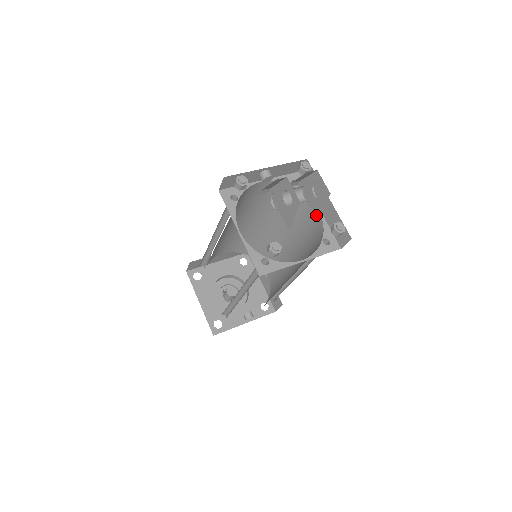
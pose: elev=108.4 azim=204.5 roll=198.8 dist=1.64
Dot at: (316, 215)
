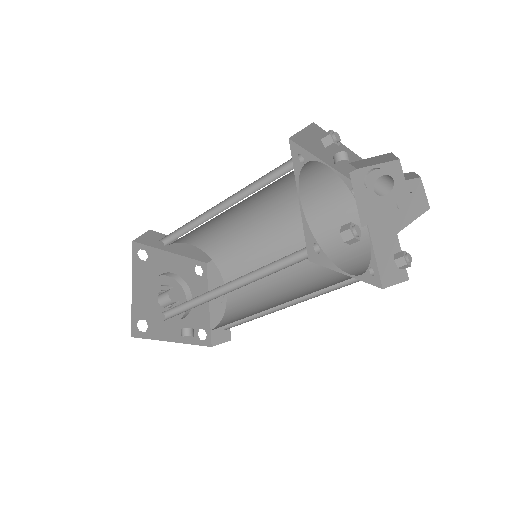
Dot at: (387, 230)
